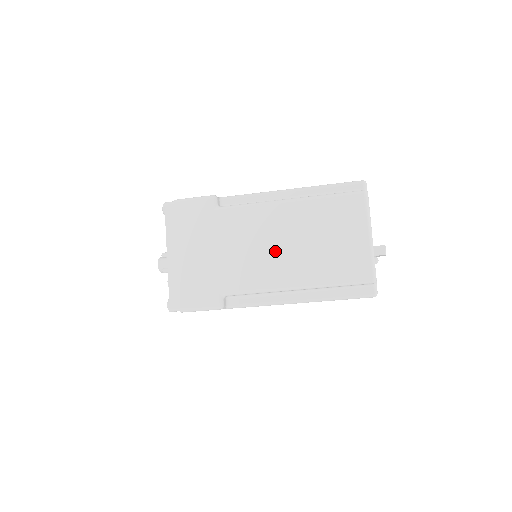
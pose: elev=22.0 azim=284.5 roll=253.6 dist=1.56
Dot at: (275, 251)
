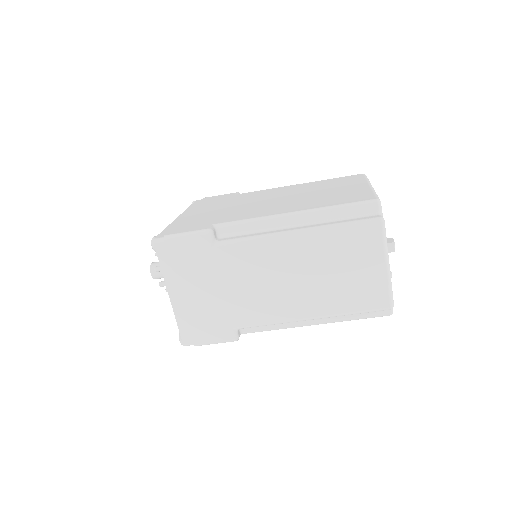
Dot at: (287, 286)
